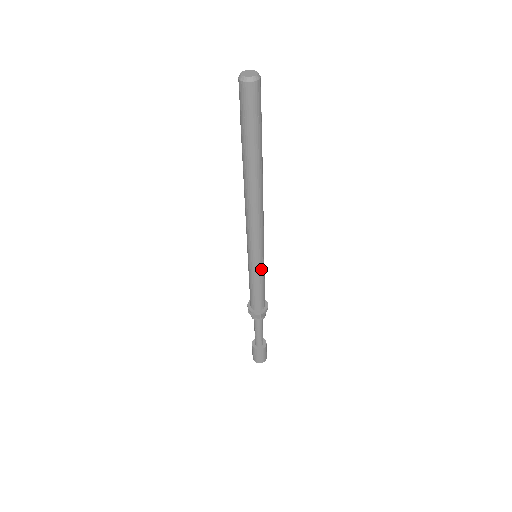
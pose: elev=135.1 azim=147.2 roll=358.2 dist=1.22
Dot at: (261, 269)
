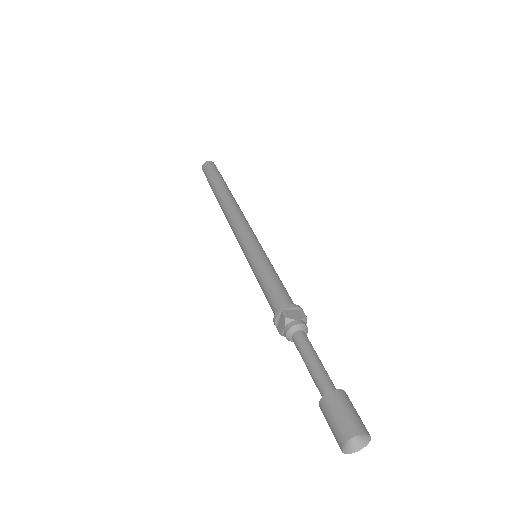
Dot at: (260, 257)
